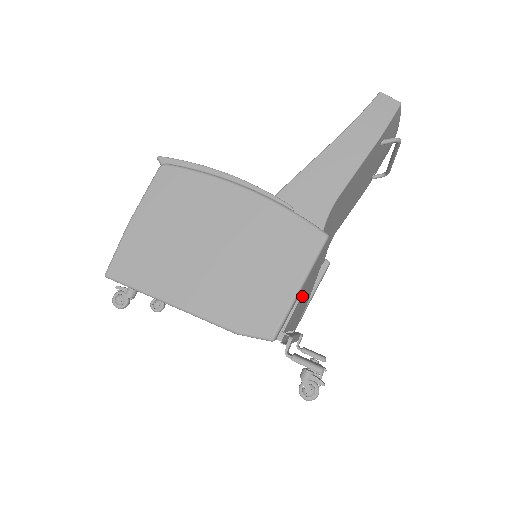
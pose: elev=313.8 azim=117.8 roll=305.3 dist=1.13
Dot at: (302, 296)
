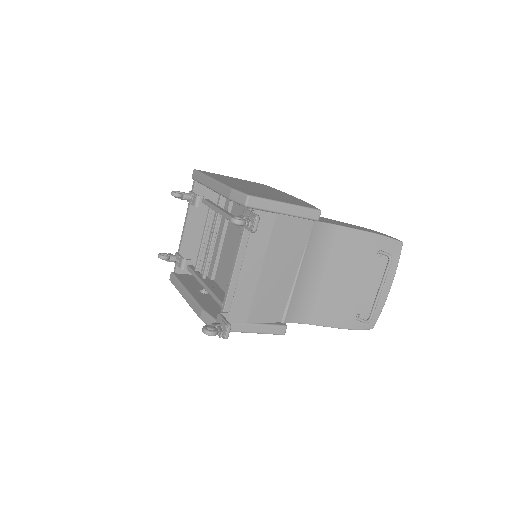
Dot at: (275, 232)
